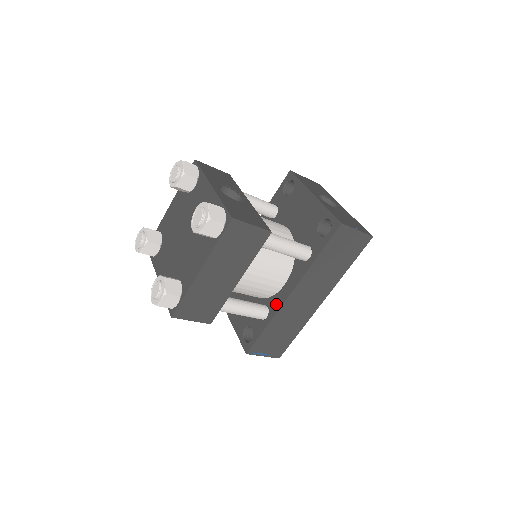
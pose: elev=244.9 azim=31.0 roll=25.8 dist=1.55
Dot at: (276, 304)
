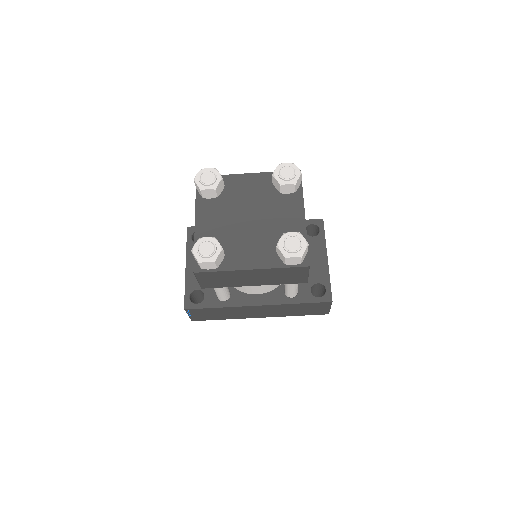
Dot at: (240, 300)
